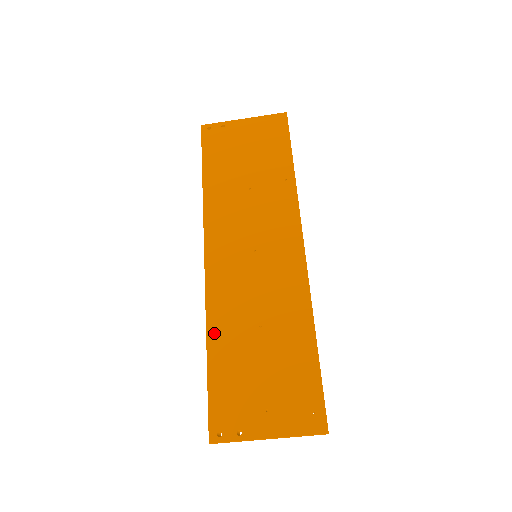
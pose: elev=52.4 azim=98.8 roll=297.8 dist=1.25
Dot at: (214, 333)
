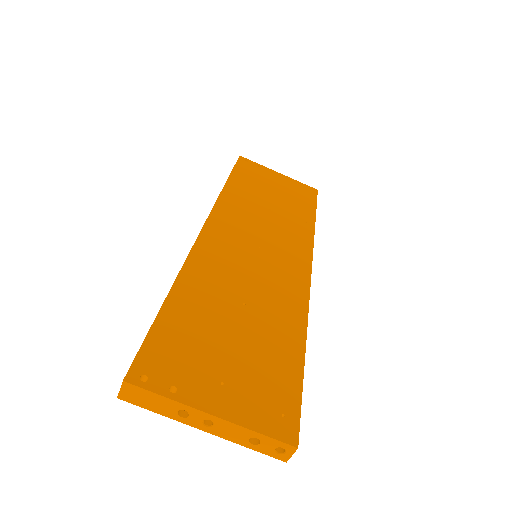
Dot at: (187, 281)
